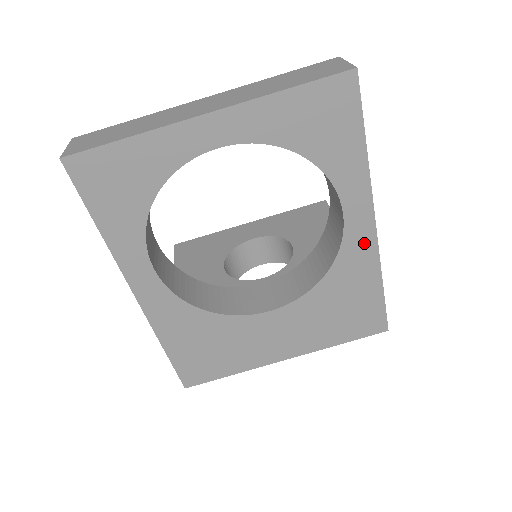
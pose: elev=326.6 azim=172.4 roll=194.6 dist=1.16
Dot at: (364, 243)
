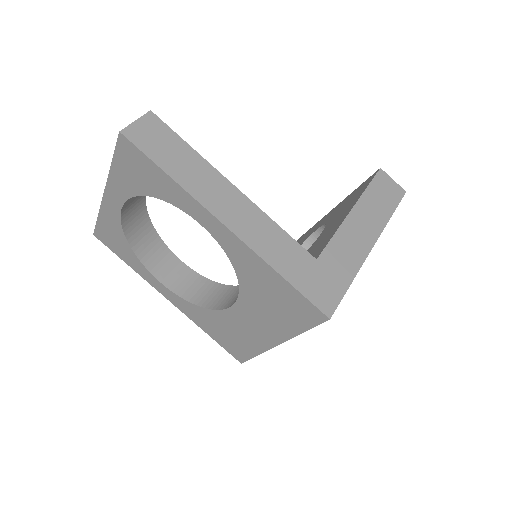
Dot at: (234, 244)
